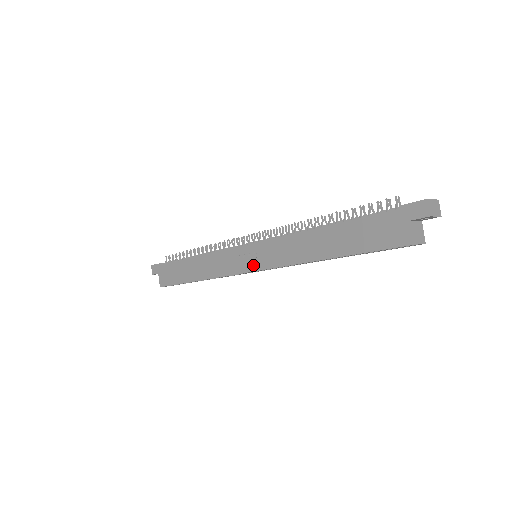
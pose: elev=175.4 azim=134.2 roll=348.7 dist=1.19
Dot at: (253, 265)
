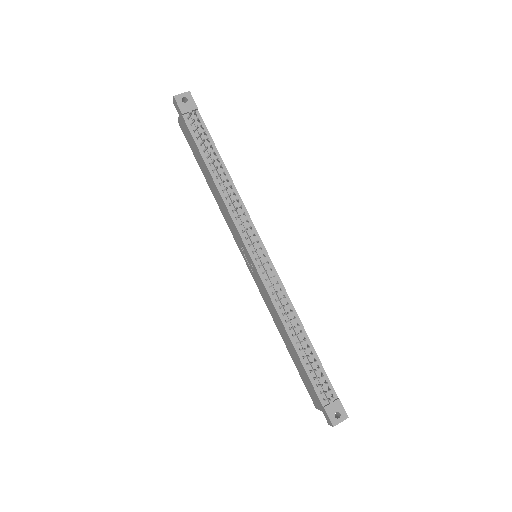
Dot at: (248, 264)
